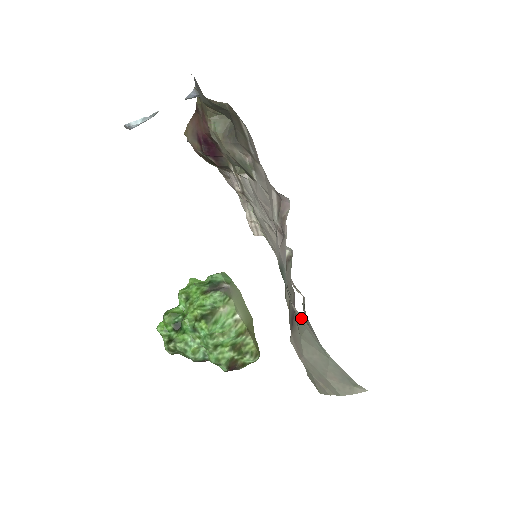
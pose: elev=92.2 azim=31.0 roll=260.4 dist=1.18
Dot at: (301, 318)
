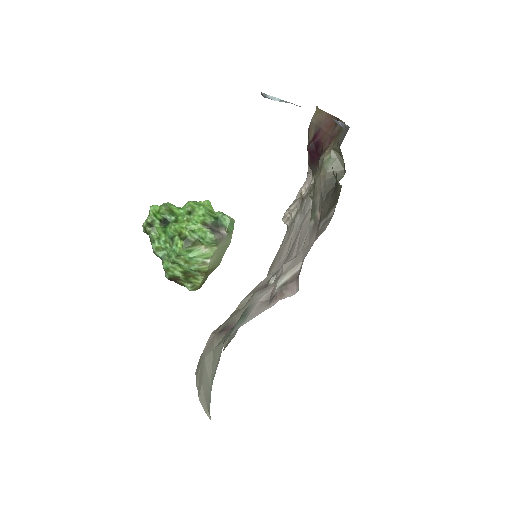
Dot at: (220, 354)
